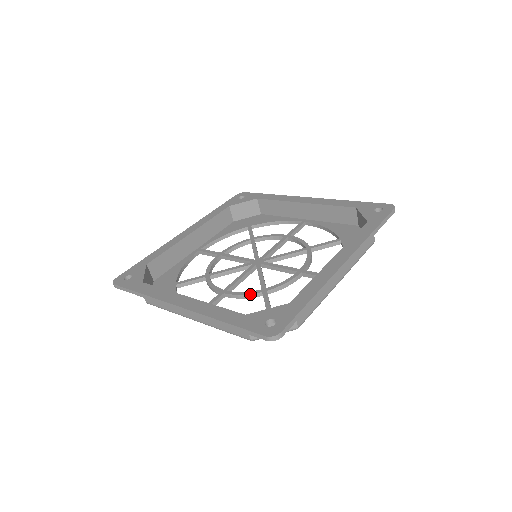
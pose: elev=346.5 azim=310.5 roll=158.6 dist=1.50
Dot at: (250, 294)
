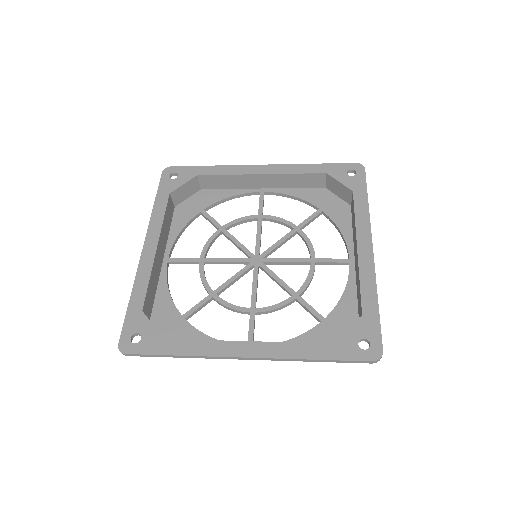
Dot at: (285, 305)
